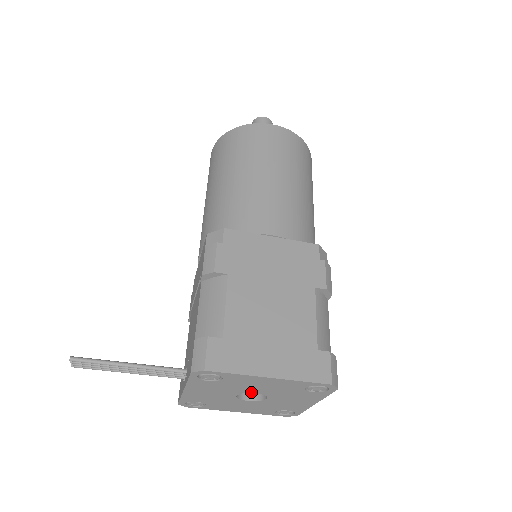
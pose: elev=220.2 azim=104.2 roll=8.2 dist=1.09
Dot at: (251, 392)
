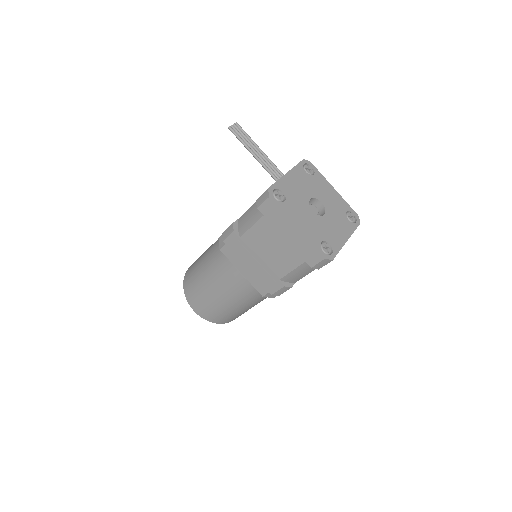
Dot at: (320, 200)
